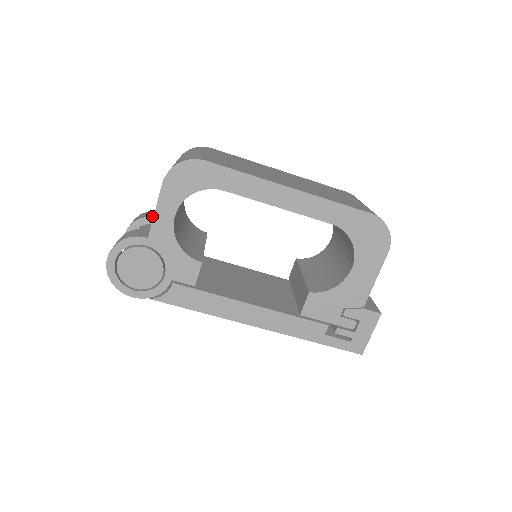
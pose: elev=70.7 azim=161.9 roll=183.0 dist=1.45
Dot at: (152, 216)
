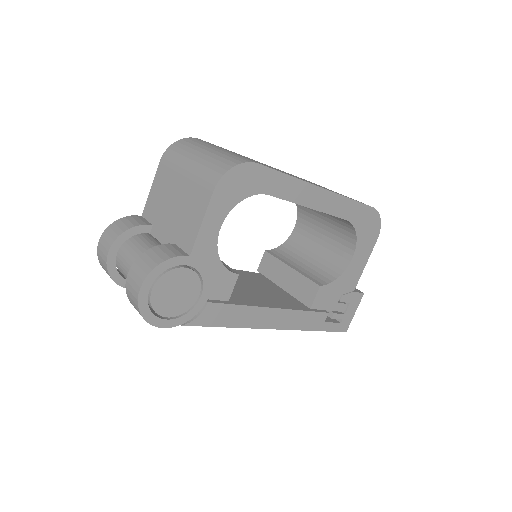
Dot at: (143, 224)
